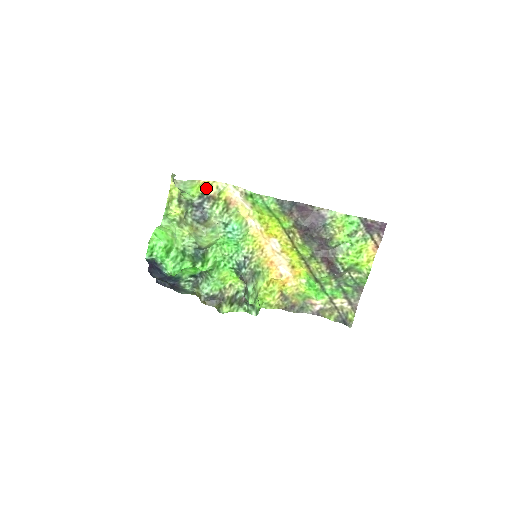
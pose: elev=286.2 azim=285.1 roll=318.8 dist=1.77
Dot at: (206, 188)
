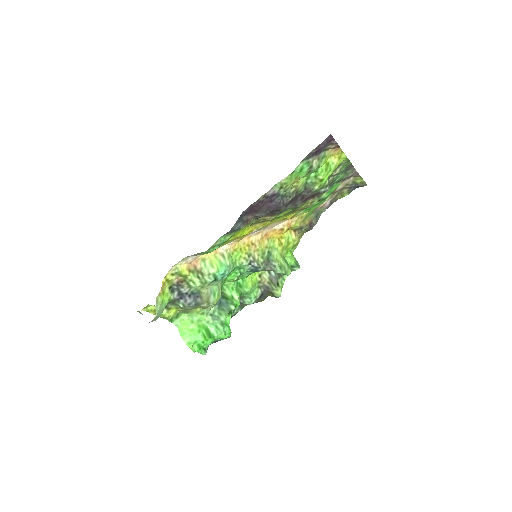
Dot at: (167, 284)
